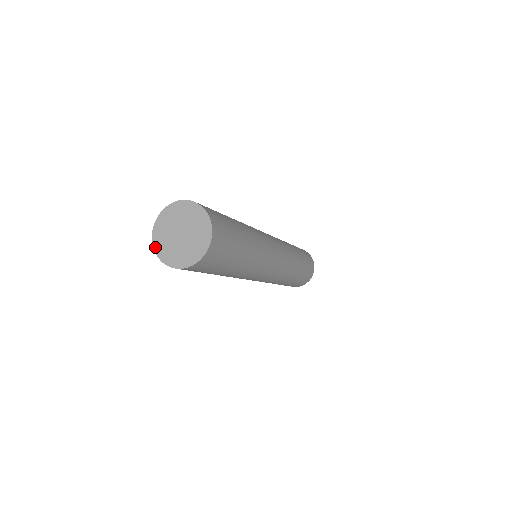
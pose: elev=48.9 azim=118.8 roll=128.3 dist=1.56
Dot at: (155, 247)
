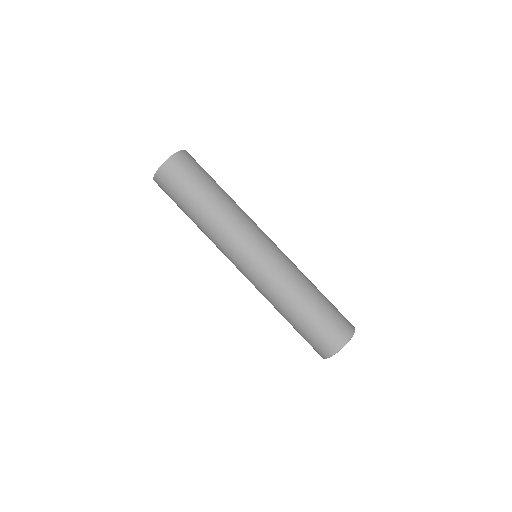
Dot at: occluded
